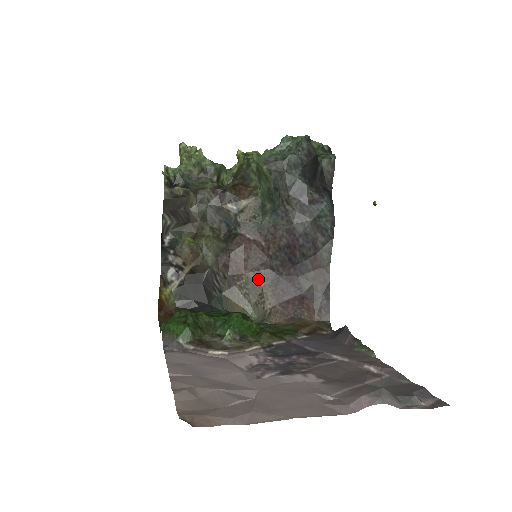
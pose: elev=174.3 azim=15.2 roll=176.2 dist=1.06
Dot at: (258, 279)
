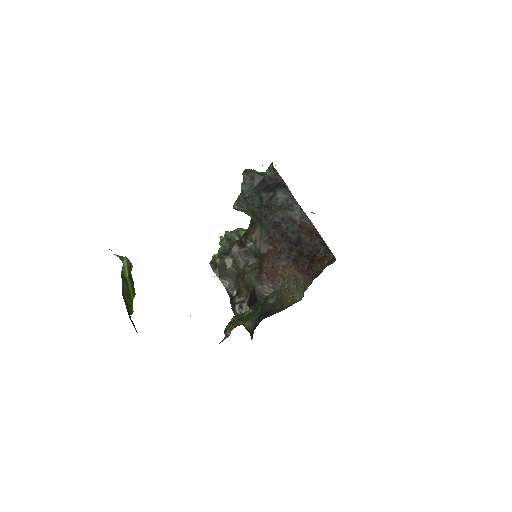
Dot at: (287, 271)
